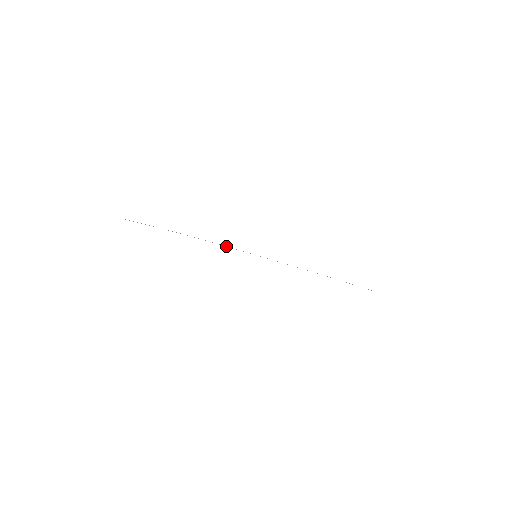
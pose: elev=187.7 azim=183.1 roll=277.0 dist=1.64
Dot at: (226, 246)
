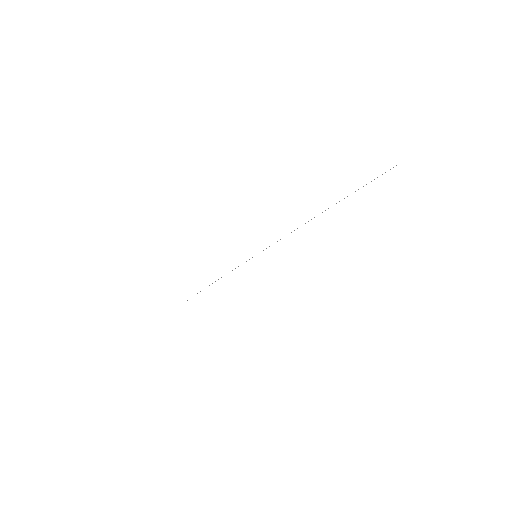
Dot at: occluded
